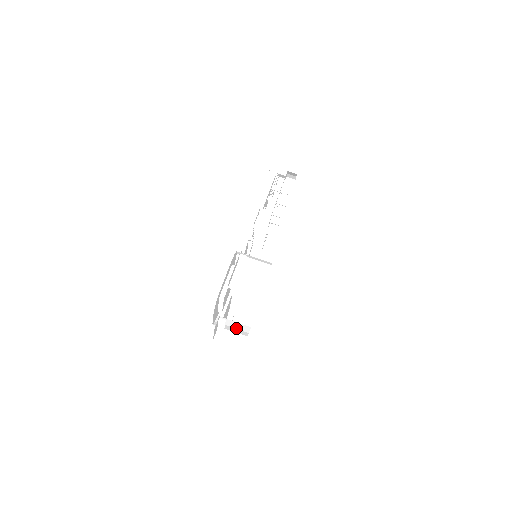
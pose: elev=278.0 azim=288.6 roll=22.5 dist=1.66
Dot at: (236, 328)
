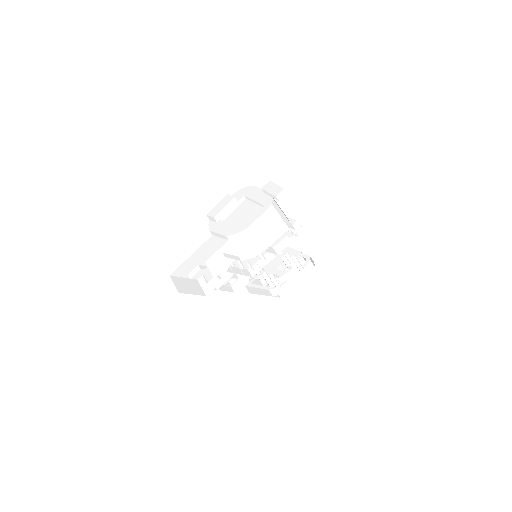
Dot at: occluded
